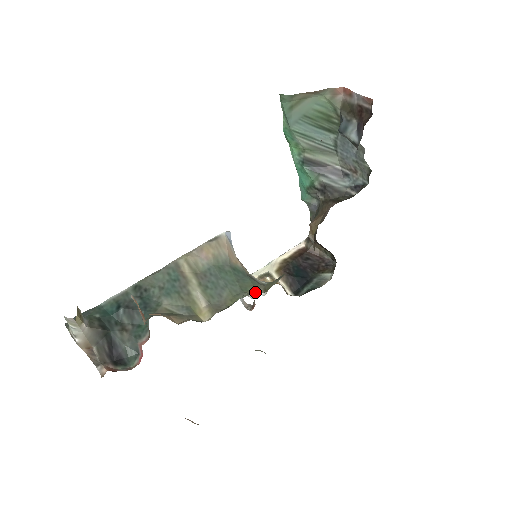
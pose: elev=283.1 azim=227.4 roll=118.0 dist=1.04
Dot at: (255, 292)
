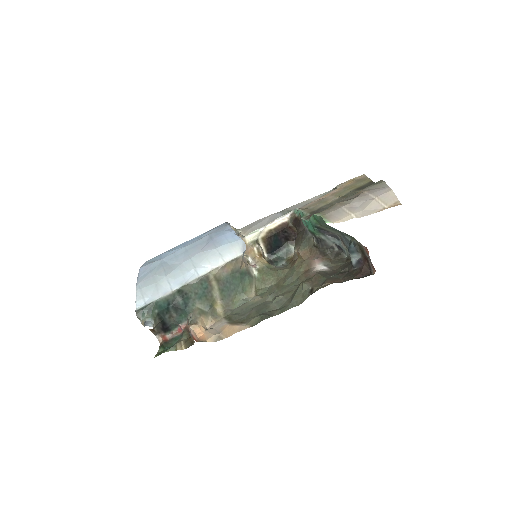
Dot at: (250, 292)
